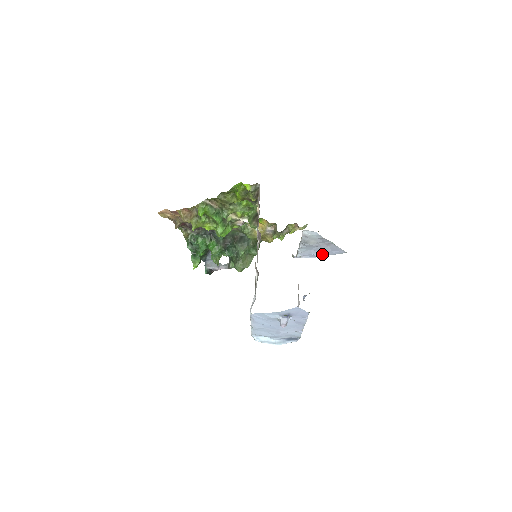
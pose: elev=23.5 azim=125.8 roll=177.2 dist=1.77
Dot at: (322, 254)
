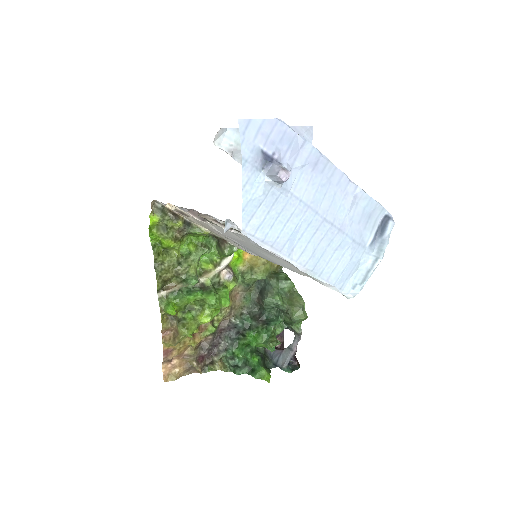
Dot at: occluded
